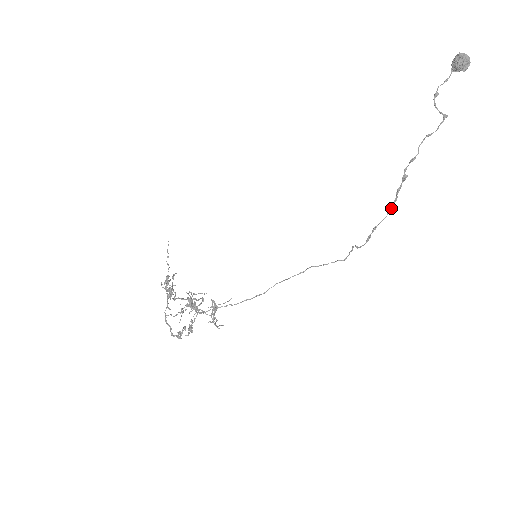
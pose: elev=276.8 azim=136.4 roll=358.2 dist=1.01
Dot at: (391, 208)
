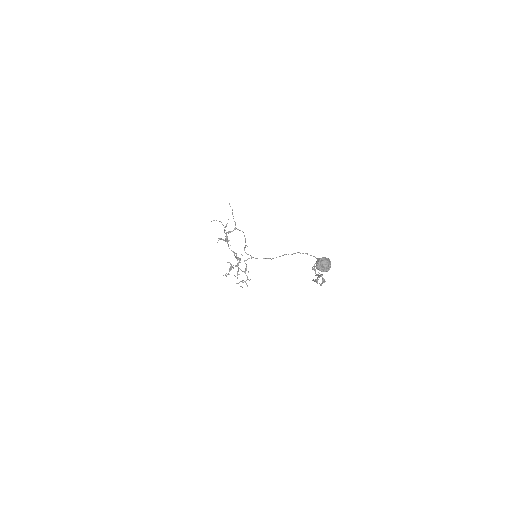
Dot at: occluded
